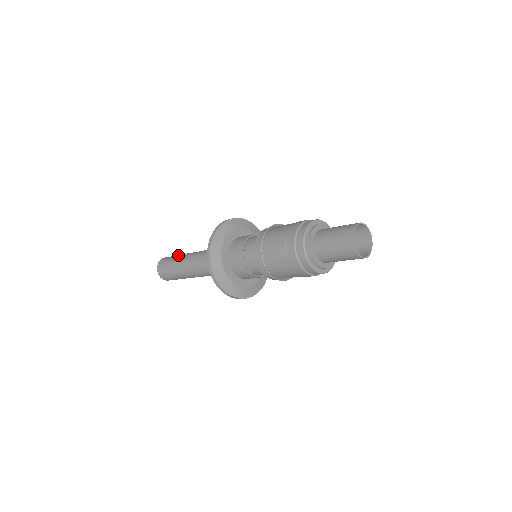
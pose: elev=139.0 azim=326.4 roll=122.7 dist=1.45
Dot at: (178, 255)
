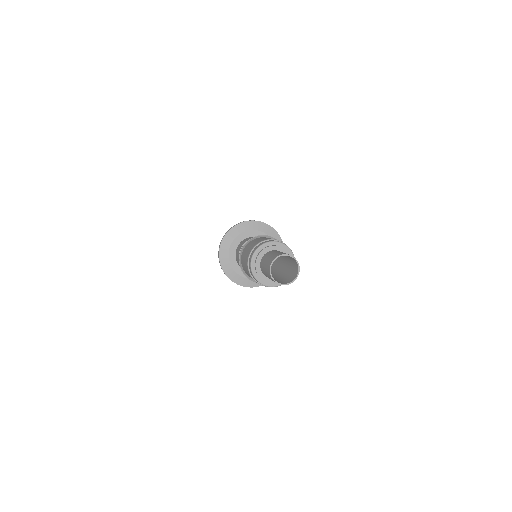
Dot at: occluded
